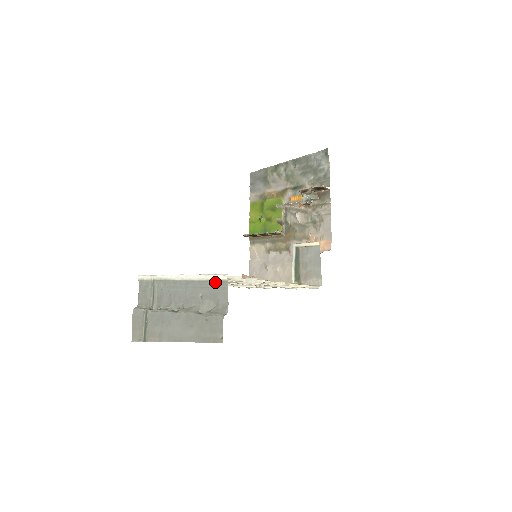
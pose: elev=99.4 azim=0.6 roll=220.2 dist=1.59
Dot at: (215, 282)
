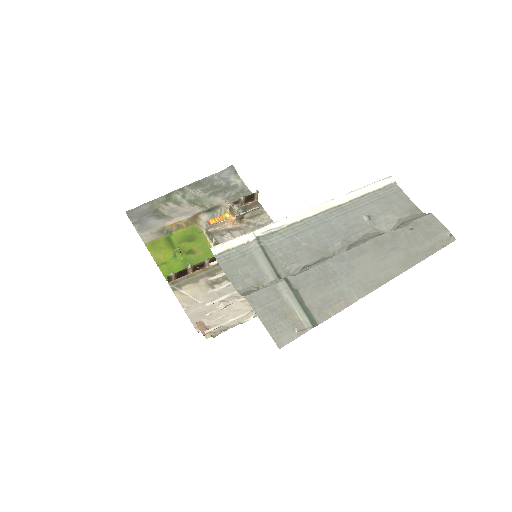
Dot at: (378, 192)
